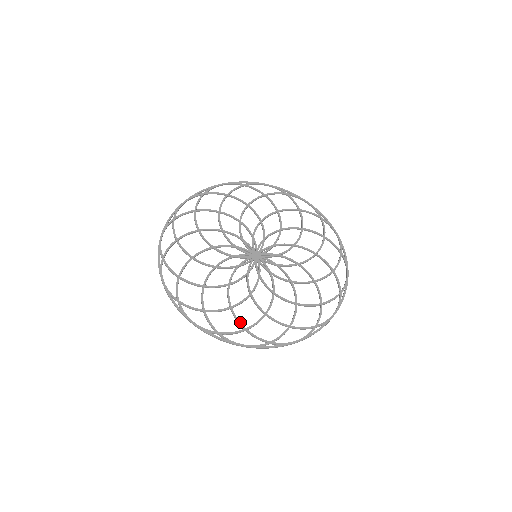
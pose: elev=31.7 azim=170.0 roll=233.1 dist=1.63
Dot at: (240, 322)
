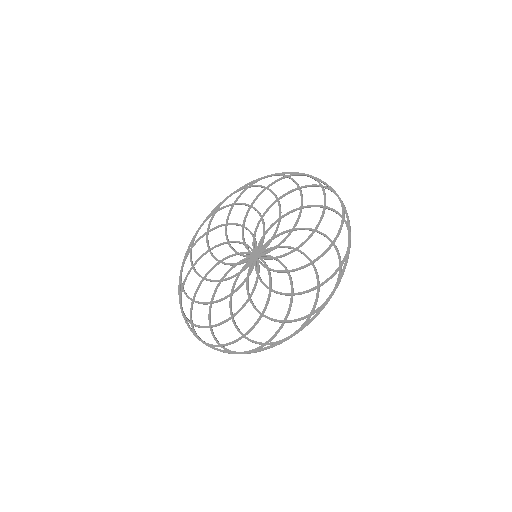
Dot at: (276, 320)
